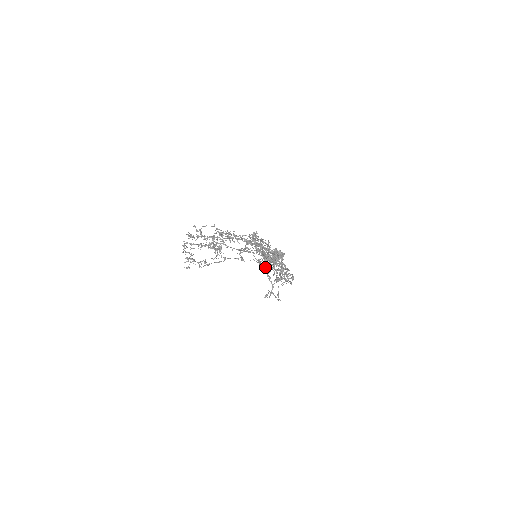
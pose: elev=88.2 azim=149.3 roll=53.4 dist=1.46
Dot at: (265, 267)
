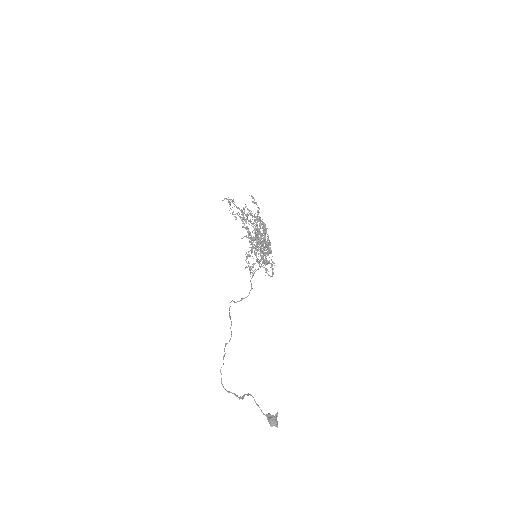
Dot at: (253, 198)
